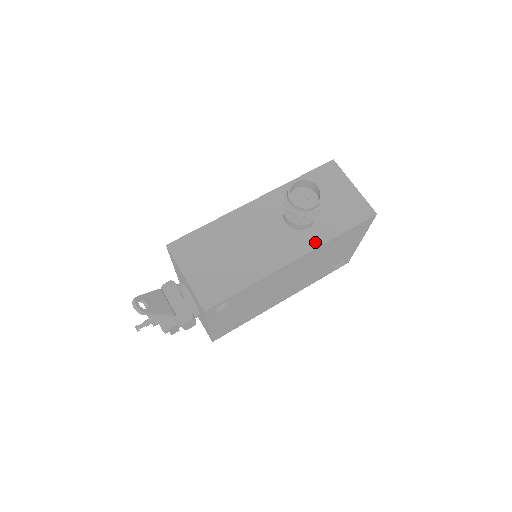
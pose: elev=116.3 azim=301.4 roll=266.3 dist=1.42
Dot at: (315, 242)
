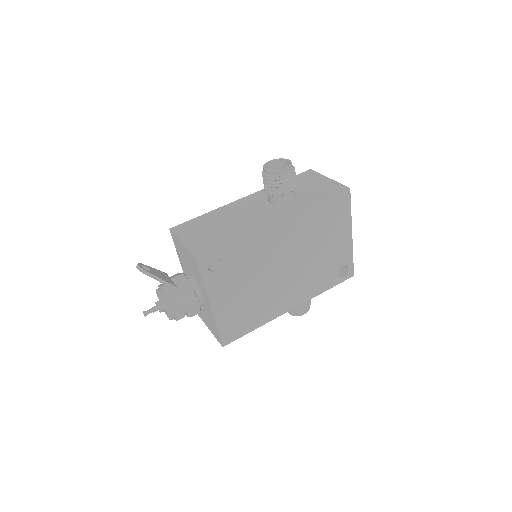
Dot at: (296, 209)
